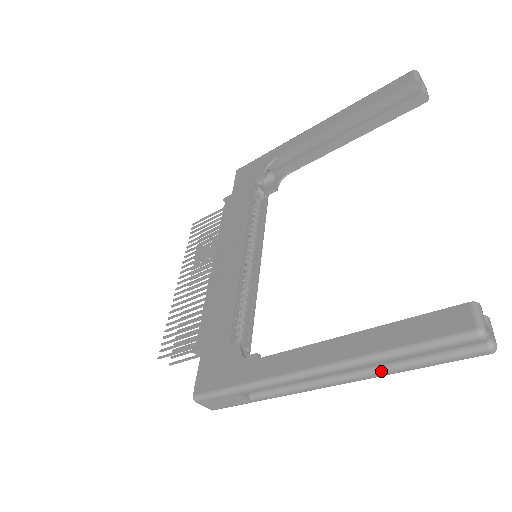
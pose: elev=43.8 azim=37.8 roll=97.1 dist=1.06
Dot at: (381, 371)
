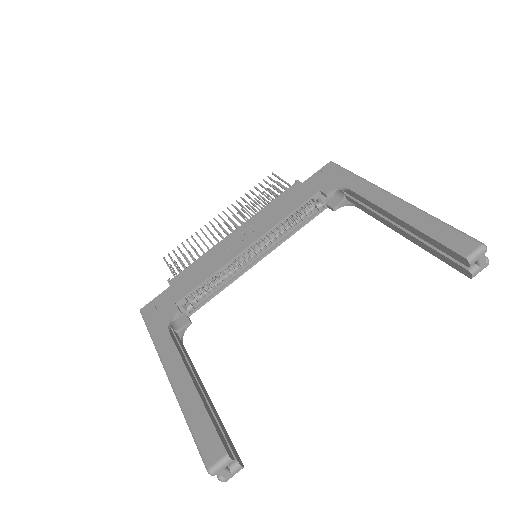
Dot at: occluded
